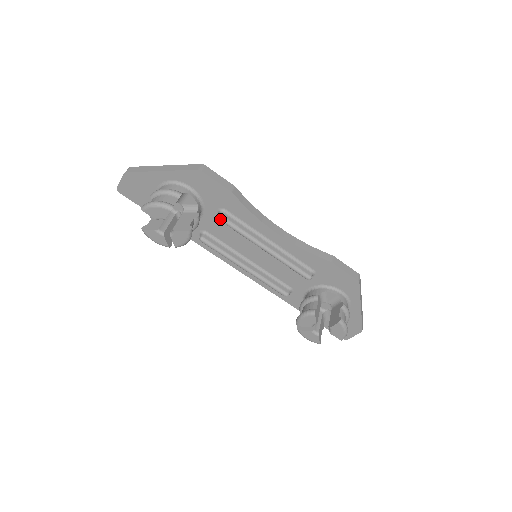
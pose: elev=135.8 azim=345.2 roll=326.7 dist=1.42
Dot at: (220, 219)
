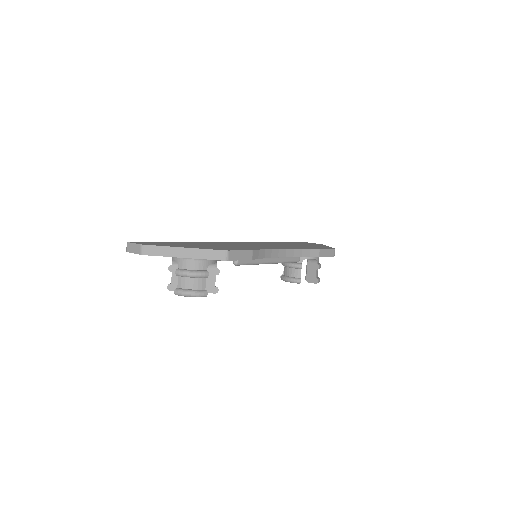
Dot at: (236, 265)
